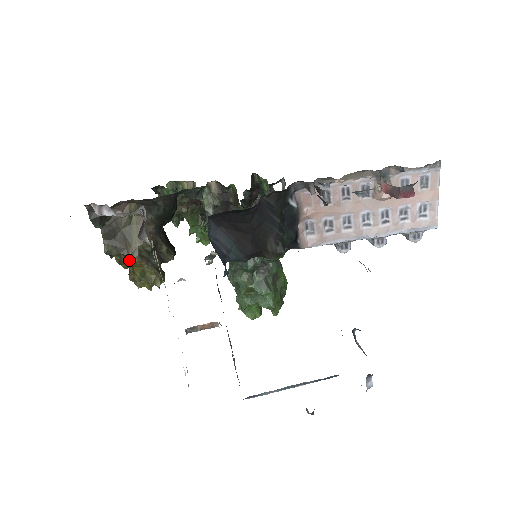
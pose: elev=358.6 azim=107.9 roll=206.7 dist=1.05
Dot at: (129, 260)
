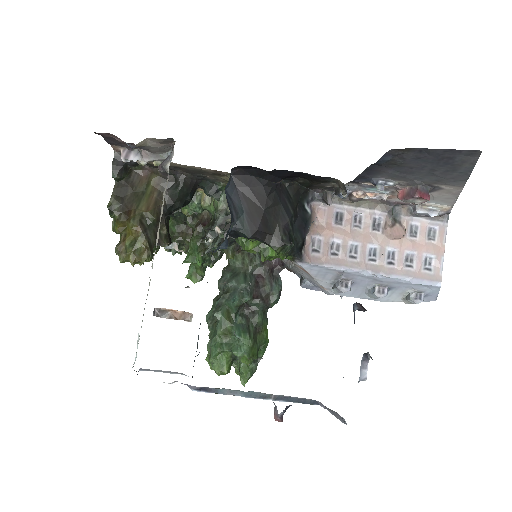
Dot at: (127, 222)
